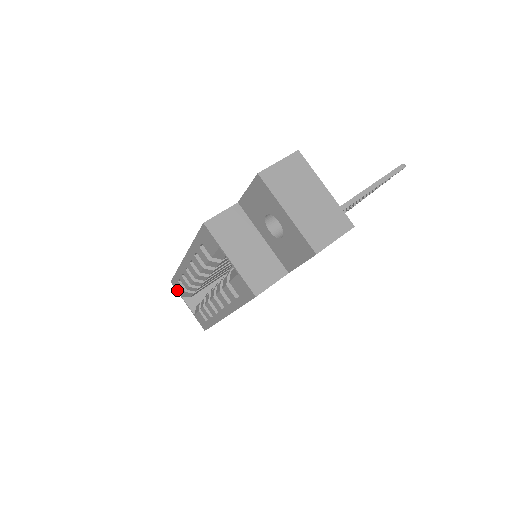
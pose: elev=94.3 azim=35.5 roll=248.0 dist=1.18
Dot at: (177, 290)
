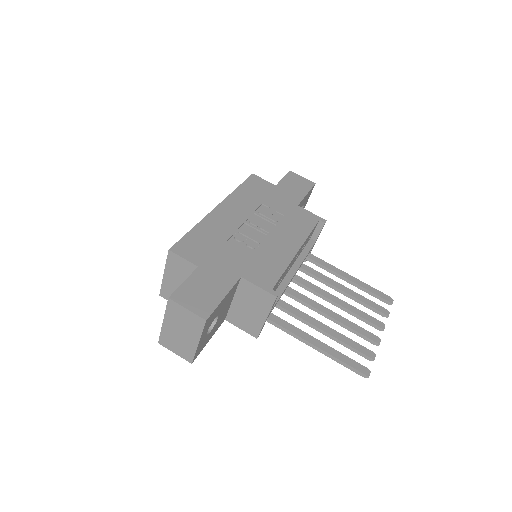
Dot at: occluded
